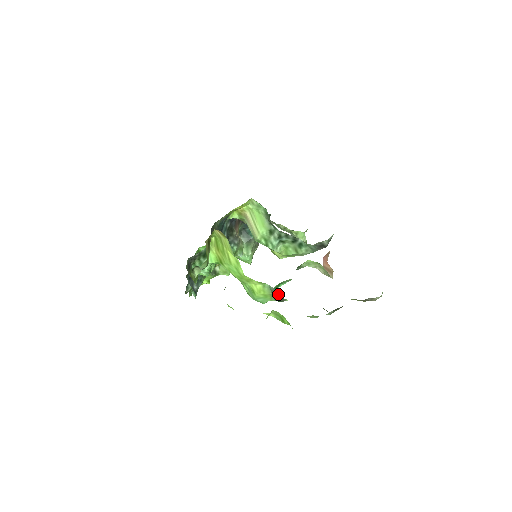
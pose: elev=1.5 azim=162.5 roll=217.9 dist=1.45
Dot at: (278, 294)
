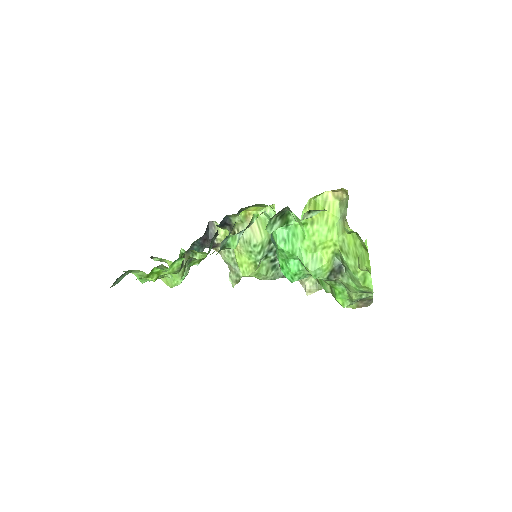
Dot at: (339, 269)
